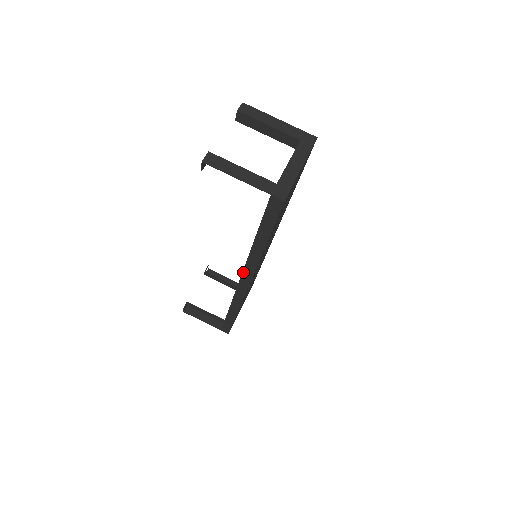
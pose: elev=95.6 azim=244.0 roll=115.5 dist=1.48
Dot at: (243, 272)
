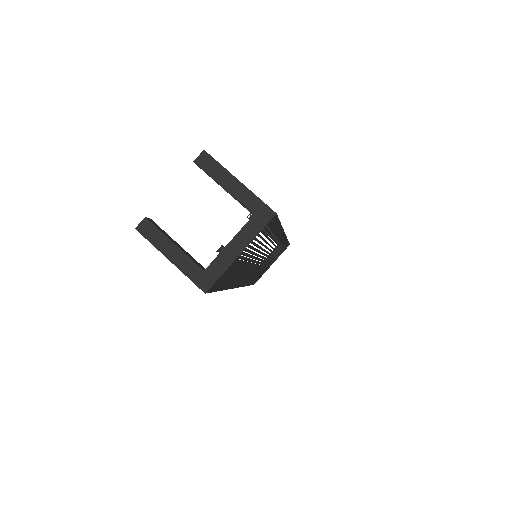
Dot at: occluded
